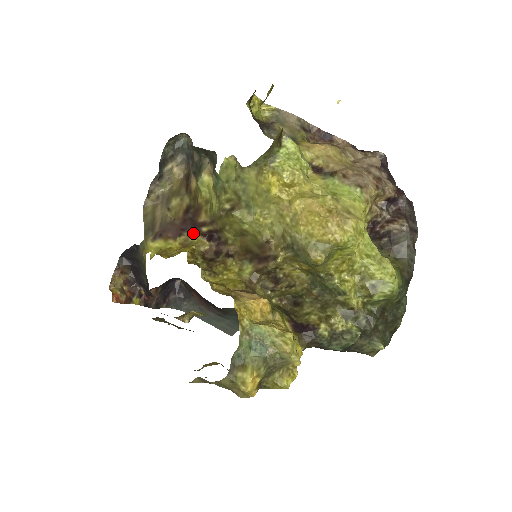
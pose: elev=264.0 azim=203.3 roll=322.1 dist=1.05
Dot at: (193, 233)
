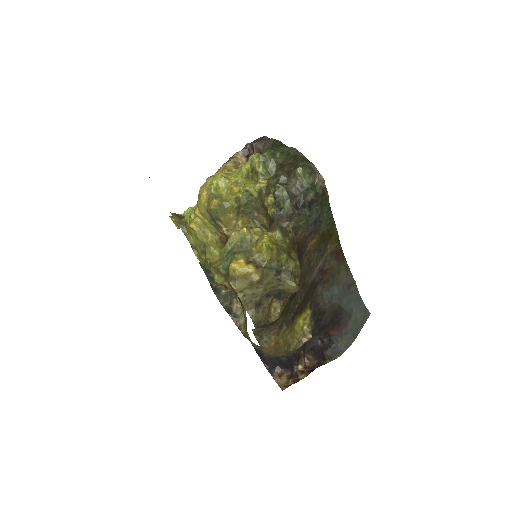
Dot at: occluded
